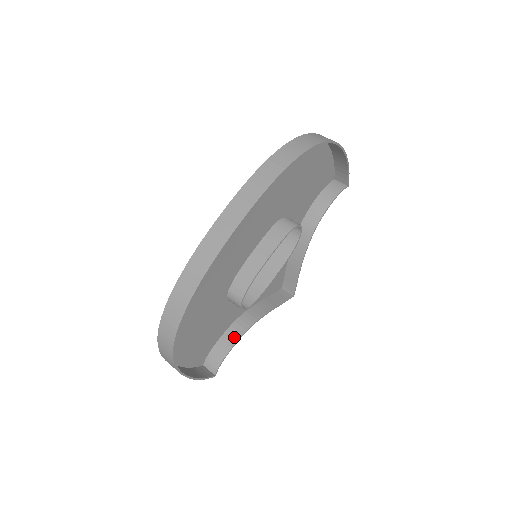
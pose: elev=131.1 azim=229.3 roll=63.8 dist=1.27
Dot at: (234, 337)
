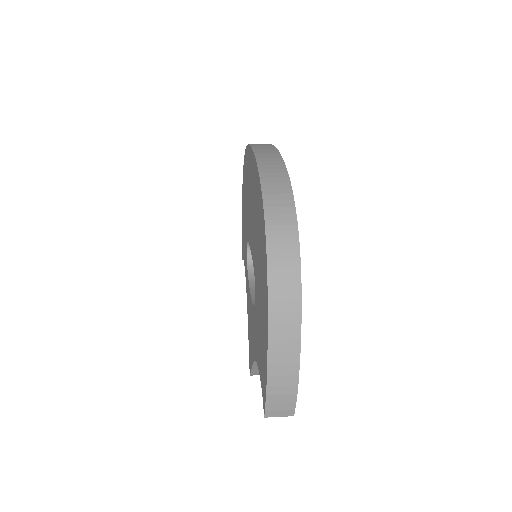
Dot at: occluded
